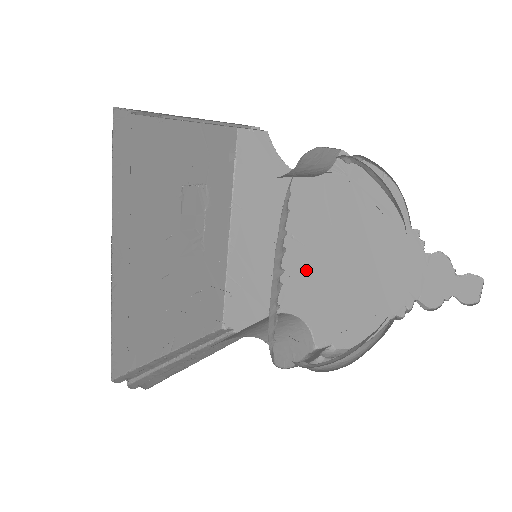
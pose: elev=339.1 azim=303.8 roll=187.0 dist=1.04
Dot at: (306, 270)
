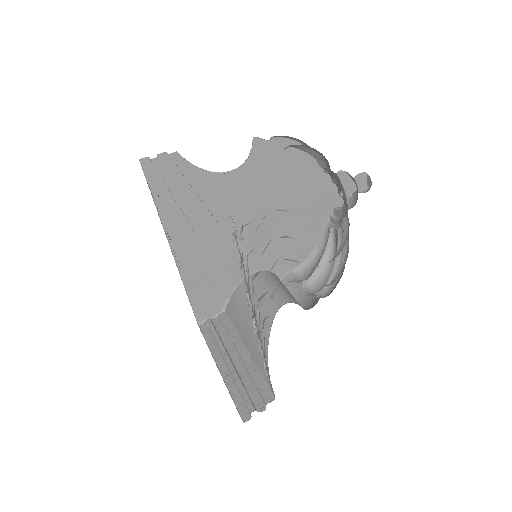
Dot at: (255, 237)
